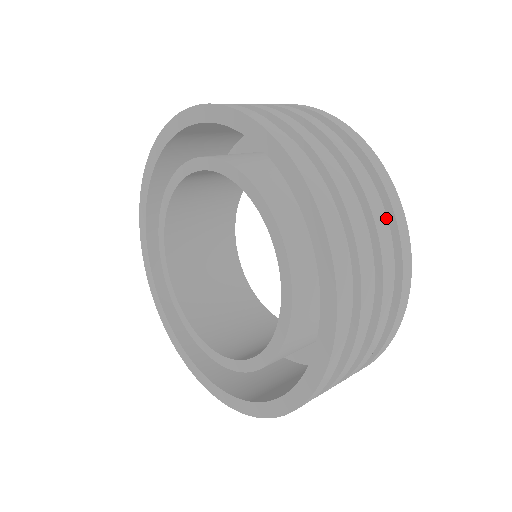
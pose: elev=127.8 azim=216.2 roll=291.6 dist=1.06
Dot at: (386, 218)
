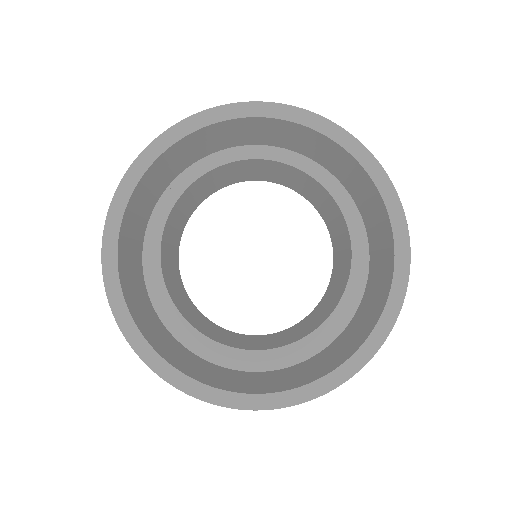
Dot at: occluded
